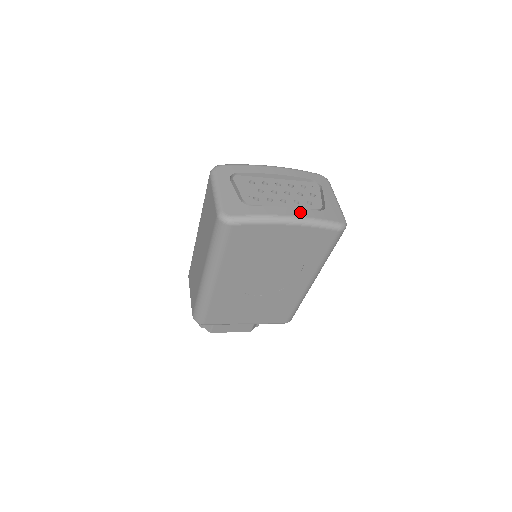
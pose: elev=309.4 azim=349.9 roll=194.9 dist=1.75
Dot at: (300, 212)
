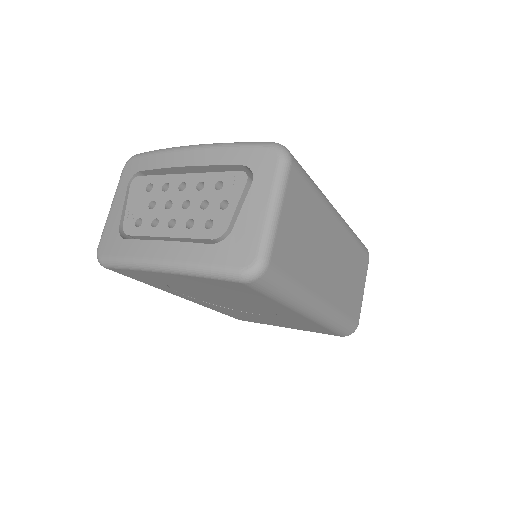
Dot at: (176, 251)
